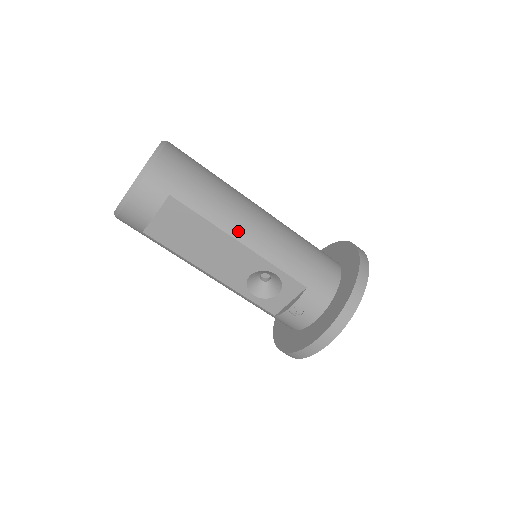
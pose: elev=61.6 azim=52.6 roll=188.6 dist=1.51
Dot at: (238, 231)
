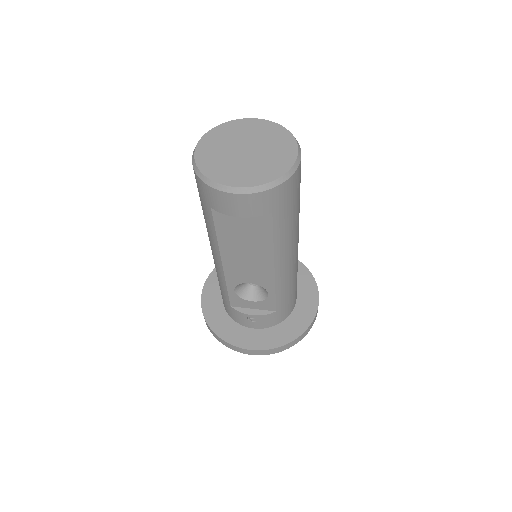
Dot at: (281, 260)
